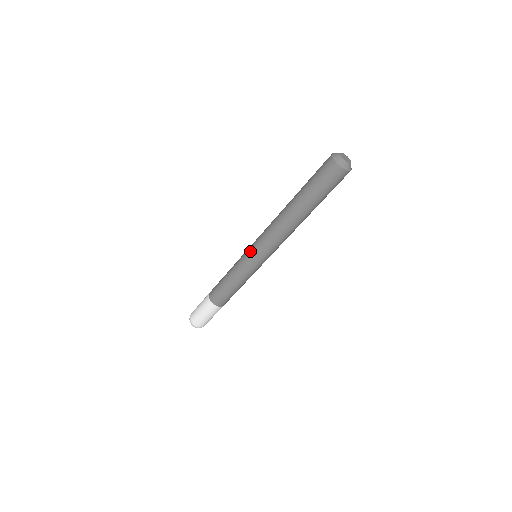
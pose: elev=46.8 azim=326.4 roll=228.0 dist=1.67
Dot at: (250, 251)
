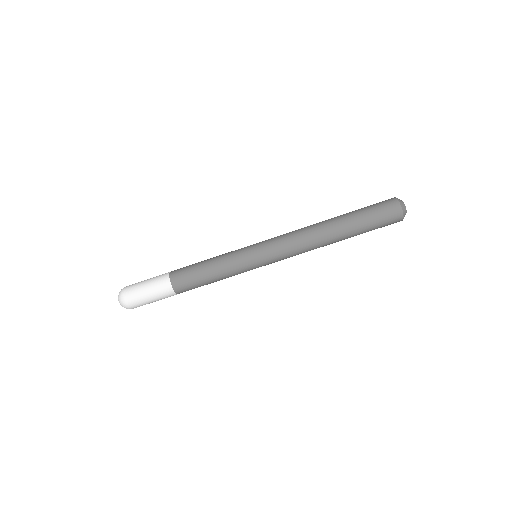
Dot at: occluded
